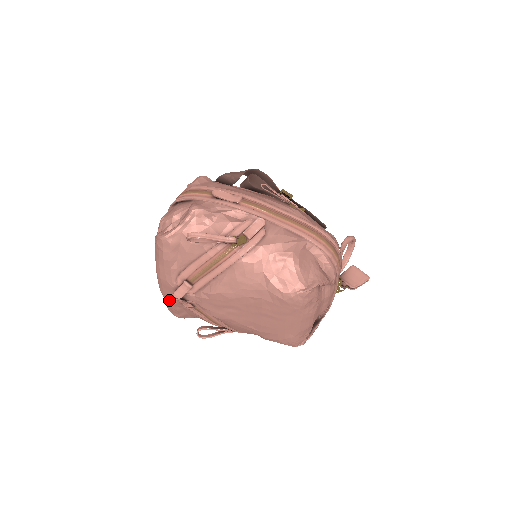
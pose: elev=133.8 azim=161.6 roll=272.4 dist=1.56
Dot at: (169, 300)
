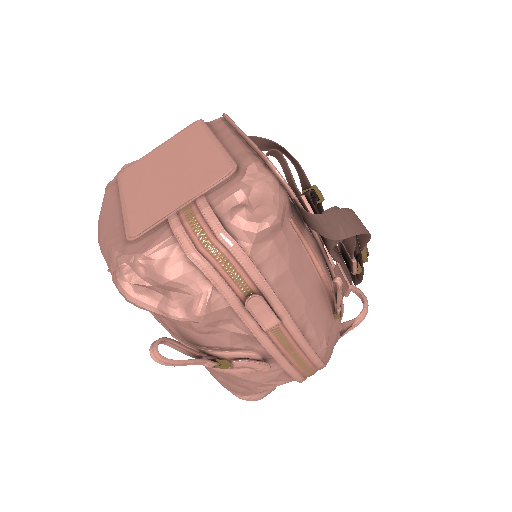
Dot at: occluded
